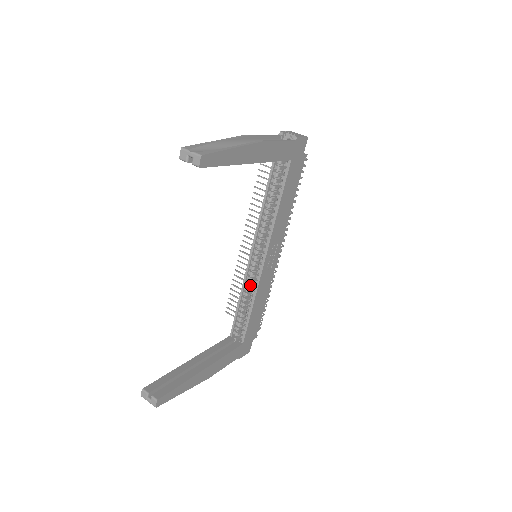
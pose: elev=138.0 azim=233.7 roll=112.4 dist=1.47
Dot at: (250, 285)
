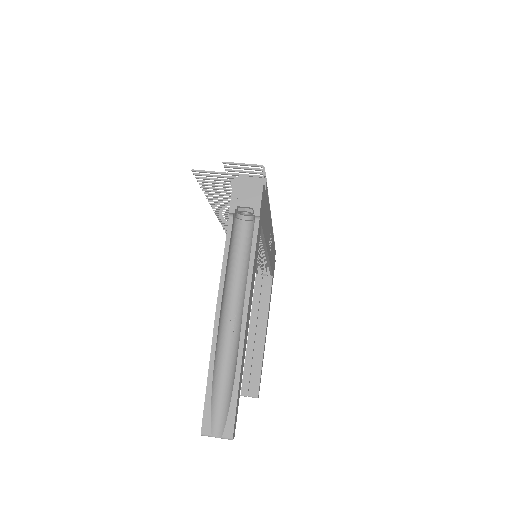
Dot at: (258, 259)
